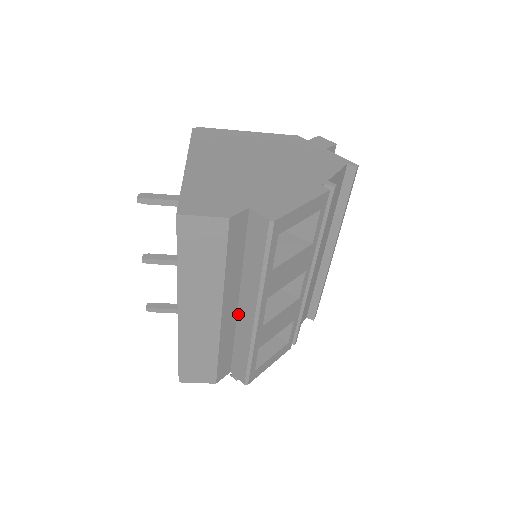
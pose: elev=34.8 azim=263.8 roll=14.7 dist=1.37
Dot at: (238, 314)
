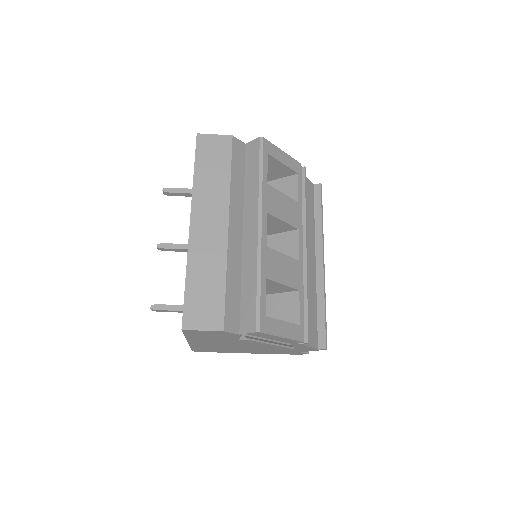
Dot at: (243, 243)
